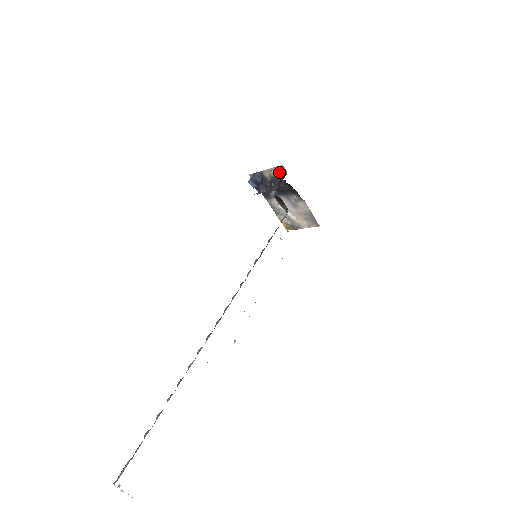
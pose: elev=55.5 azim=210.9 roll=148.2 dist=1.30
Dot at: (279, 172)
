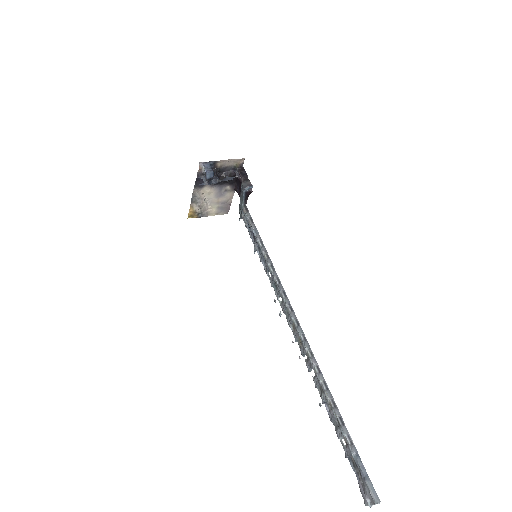
Dot at: (235, 164)
